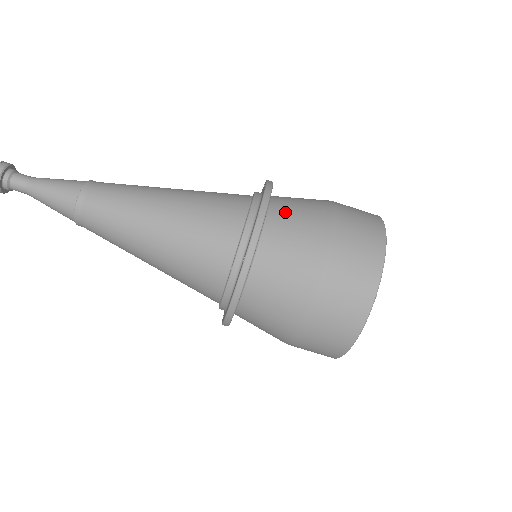
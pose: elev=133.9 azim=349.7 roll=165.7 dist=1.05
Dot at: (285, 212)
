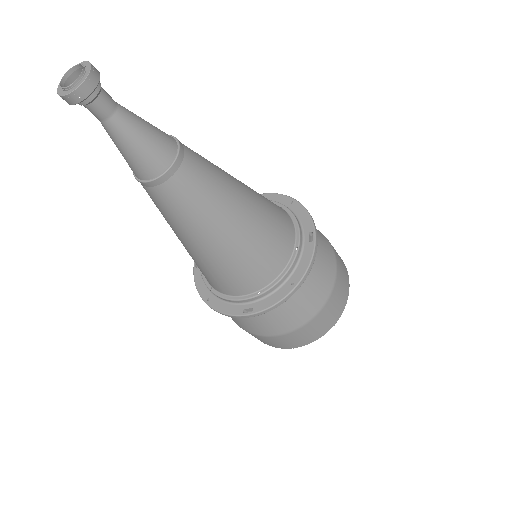
Dot at: occluded
